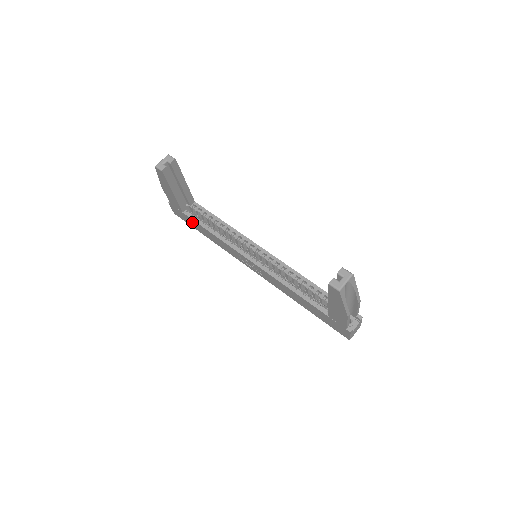
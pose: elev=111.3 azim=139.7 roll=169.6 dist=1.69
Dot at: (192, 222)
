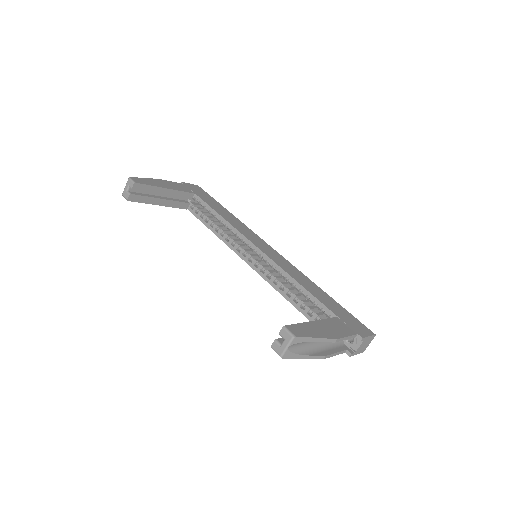
Dot at: occluded
